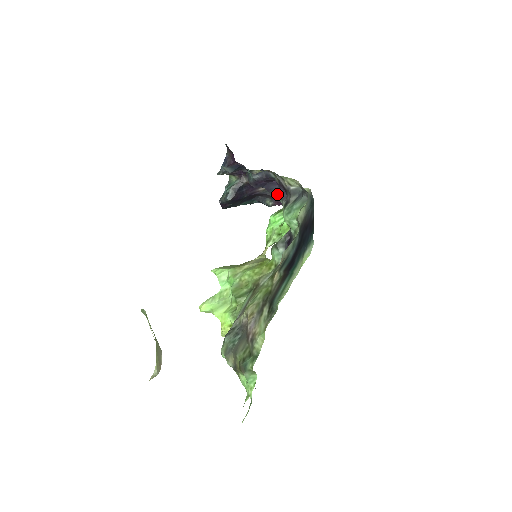
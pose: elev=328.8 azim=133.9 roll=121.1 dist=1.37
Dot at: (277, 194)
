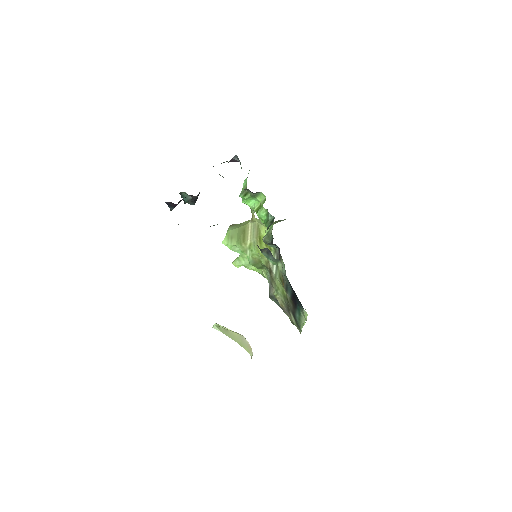
Dot at: occluded
